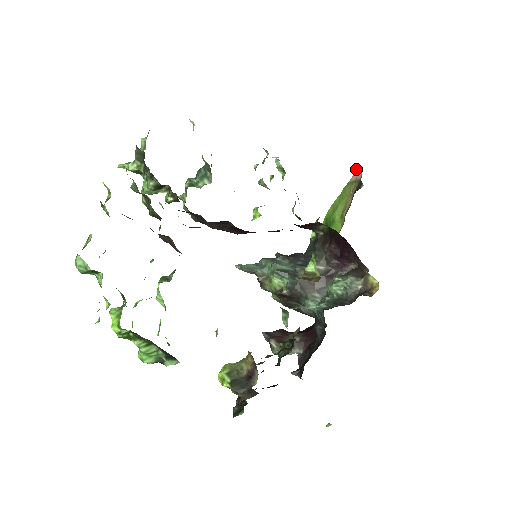
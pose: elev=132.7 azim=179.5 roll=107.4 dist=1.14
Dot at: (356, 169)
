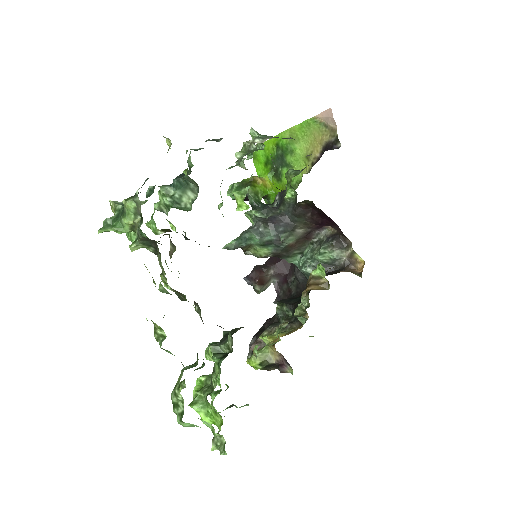
Dot at: (327, 111)
